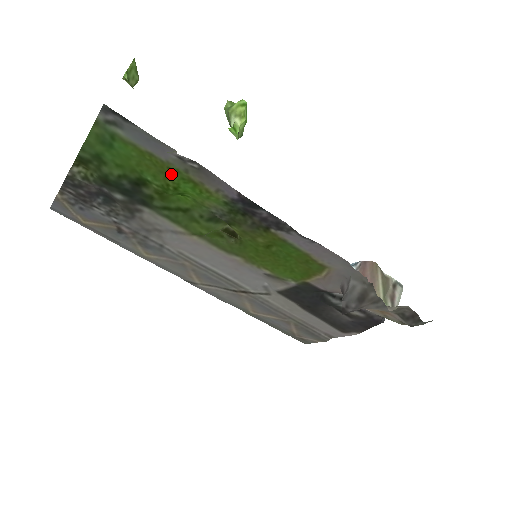
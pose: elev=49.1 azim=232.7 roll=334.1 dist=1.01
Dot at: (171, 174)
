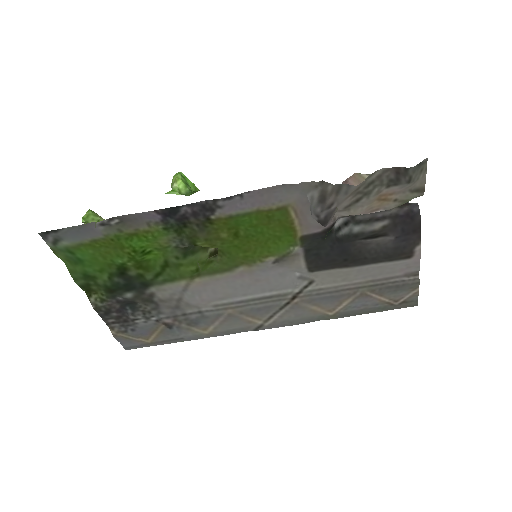
Dot at: (119, 243)
